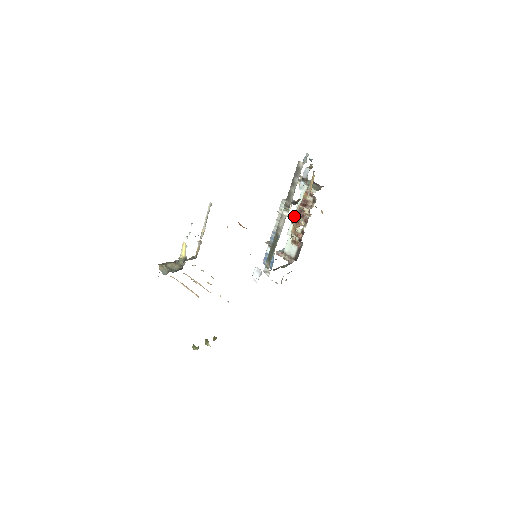
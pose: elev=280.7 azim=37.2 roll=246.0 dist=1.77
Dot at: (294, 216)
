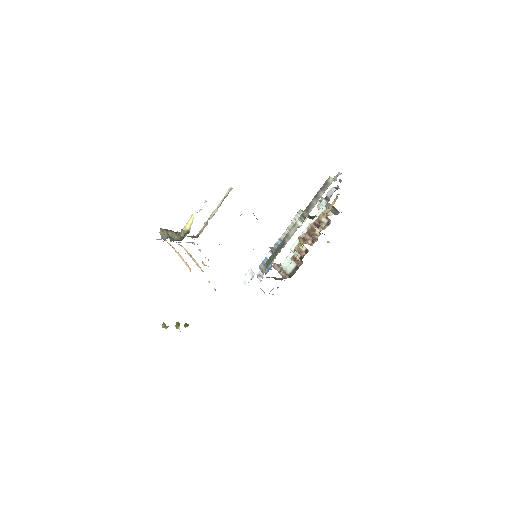
Dot at: (303, 233)
